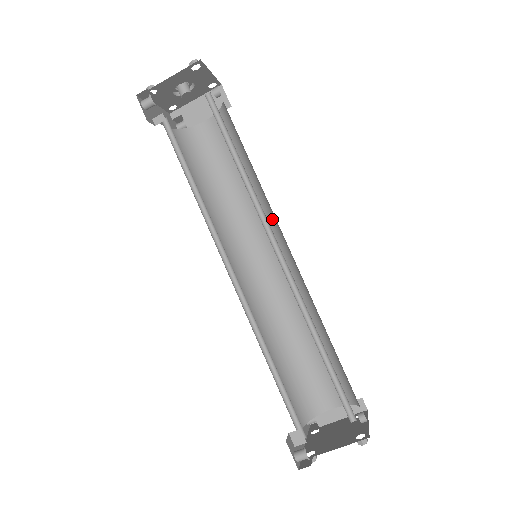
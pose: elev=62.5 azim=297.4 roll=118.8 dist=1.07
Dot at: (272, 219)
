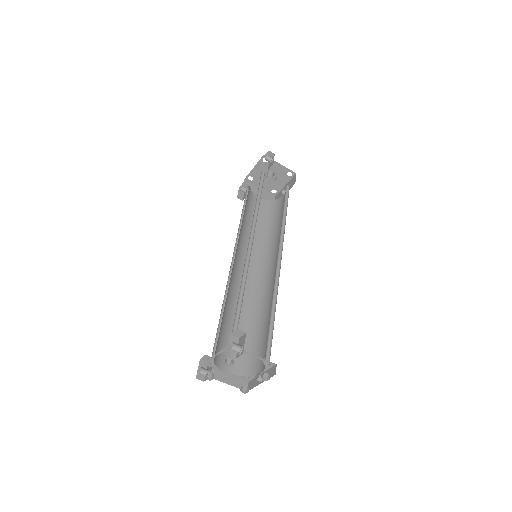
Dot at: (267, 255)
